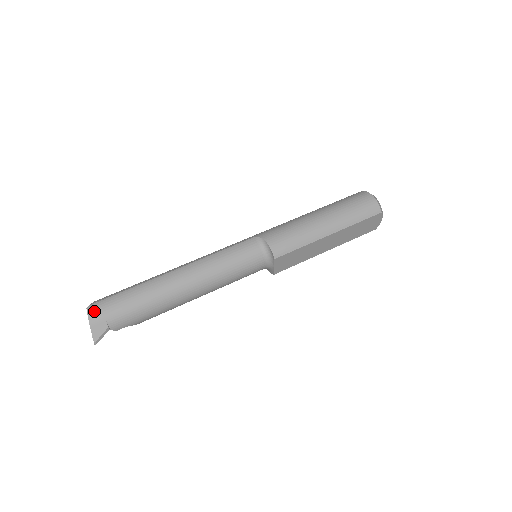
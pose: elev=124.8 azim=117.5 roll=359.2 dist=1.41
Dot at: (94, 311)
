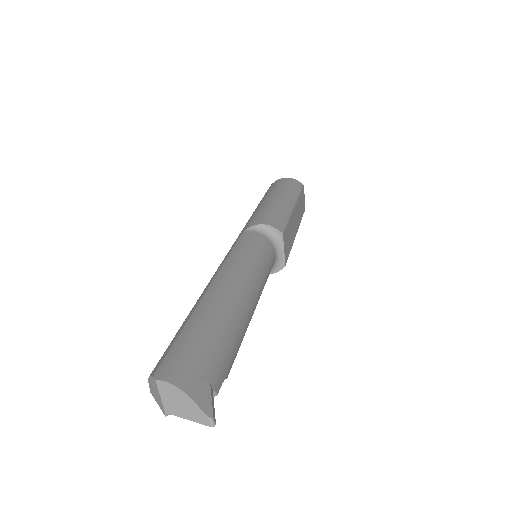
Dot at: (171, 372)
